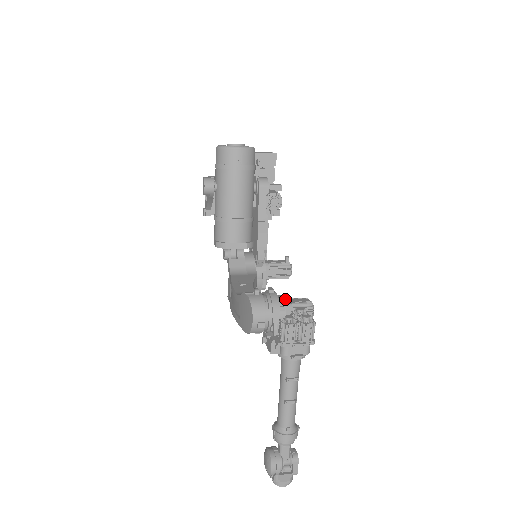
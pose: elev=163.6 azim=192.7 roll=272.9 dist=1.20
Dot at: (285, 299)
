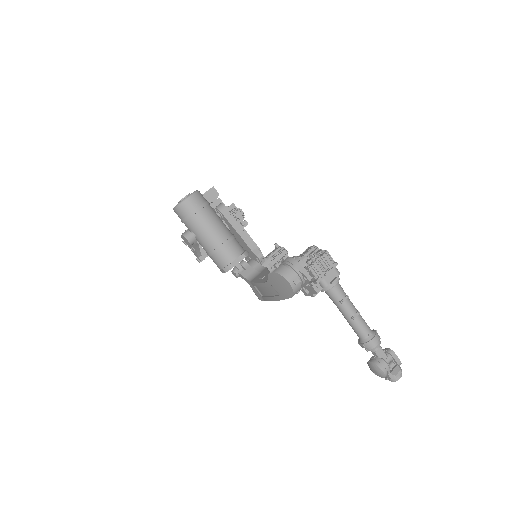
Dot at: occluded
